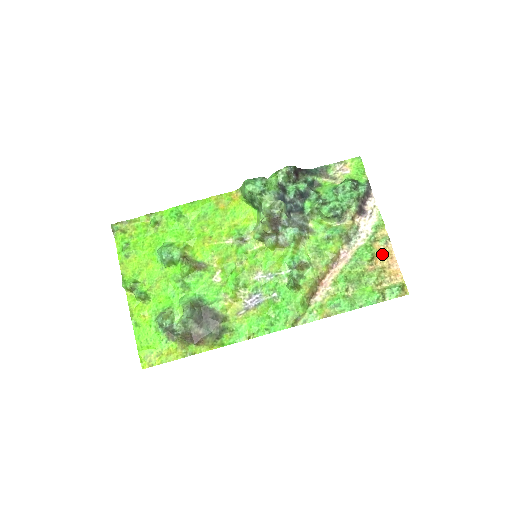
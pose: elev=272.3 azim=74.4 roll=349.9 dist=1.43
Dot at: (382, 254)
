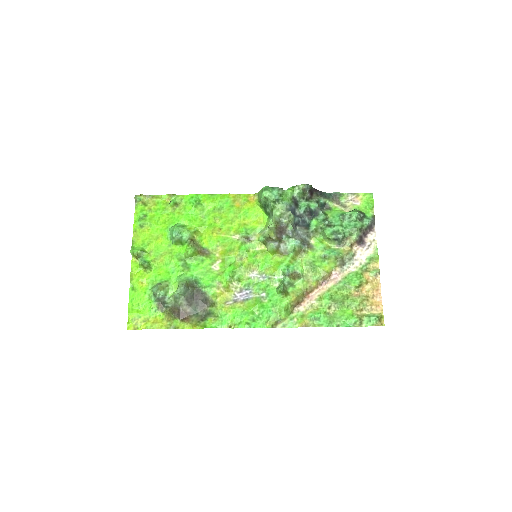
Dot at: (369, 284)
